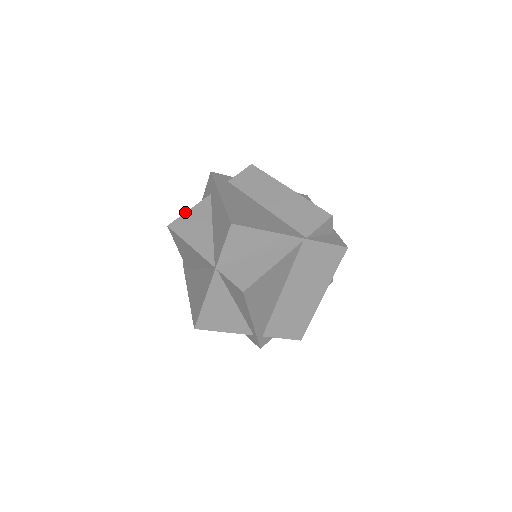
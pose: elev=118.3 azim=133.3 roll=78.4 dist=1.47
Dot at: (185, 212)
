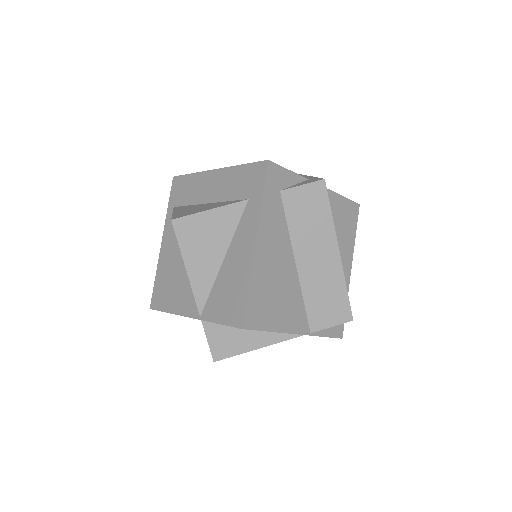
Dot at: (203, 211)
